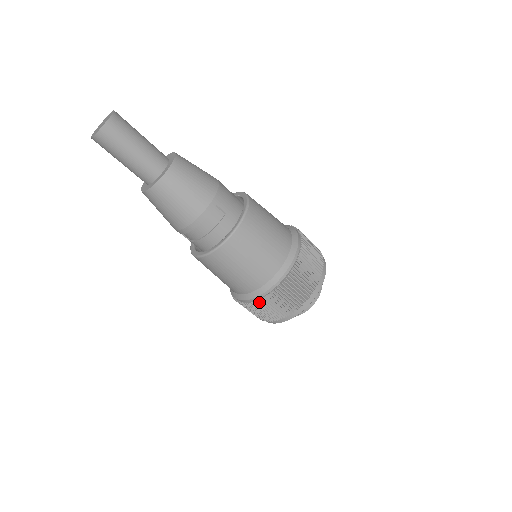
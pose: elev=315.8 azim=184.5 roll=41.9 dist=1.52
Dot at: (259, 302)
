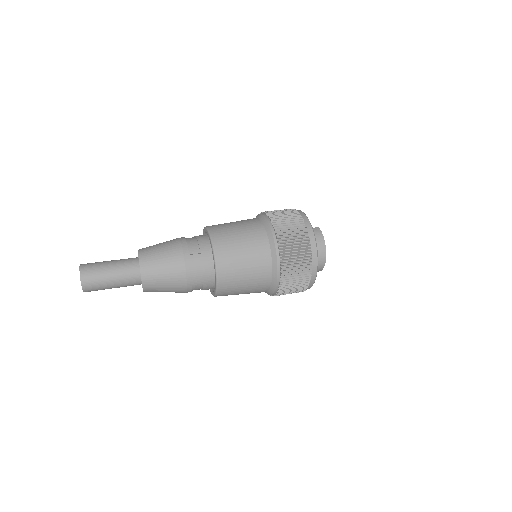
Dot at: occluded
